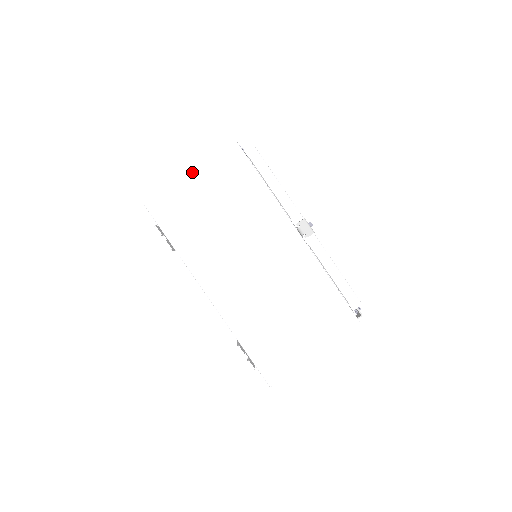
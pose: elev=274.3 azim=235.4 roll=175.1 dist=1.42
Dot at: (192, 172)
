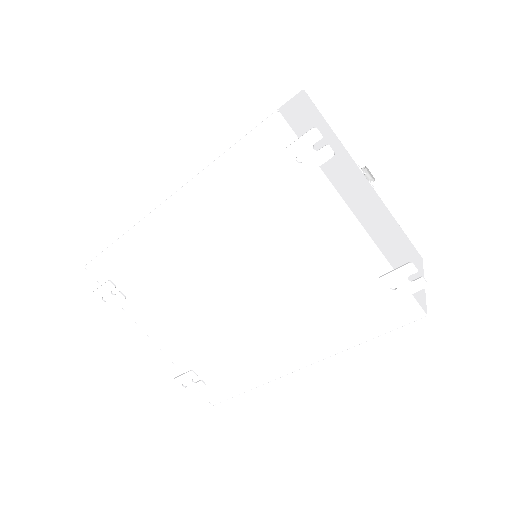
Dot at: (294, 100)
